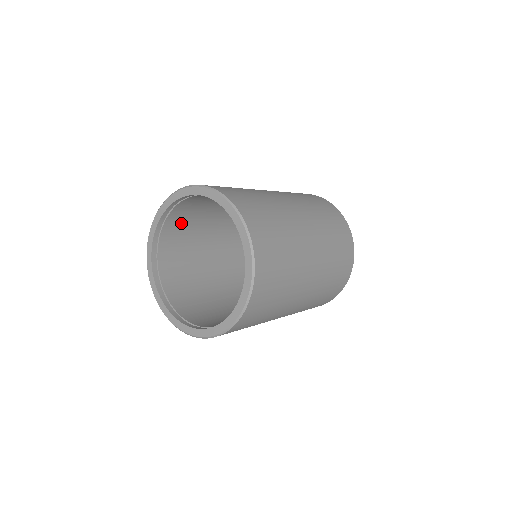
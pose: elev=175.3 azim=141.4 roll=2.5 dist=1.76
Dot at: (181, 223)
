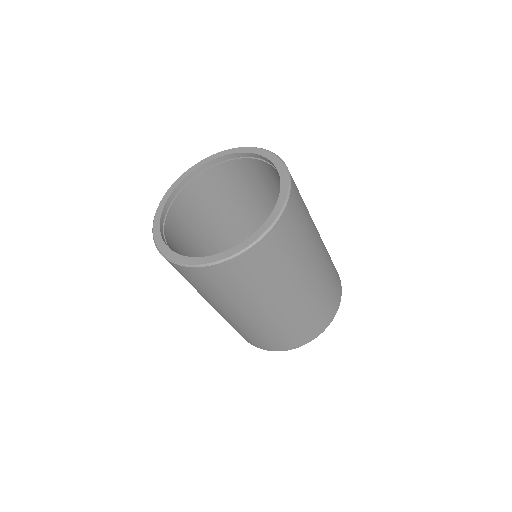
Dot at: (208, 190)
